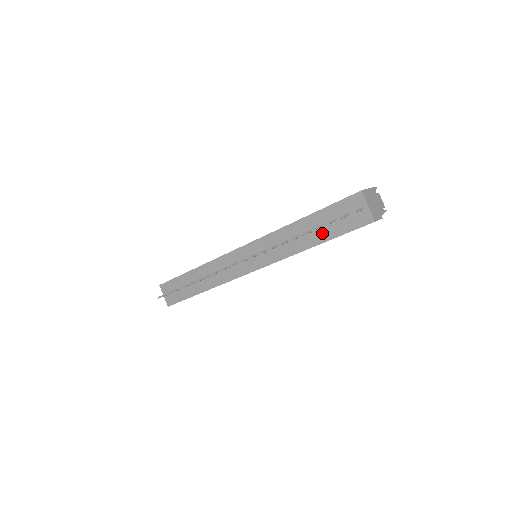
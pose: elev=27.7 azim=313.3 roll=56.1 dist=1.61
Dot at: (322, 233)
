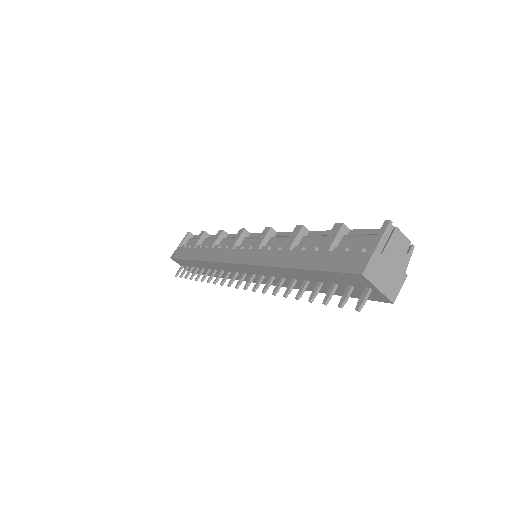
Dot at: (324, 287)
